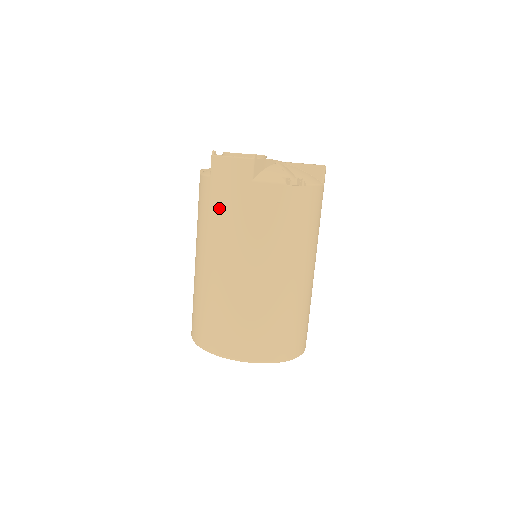
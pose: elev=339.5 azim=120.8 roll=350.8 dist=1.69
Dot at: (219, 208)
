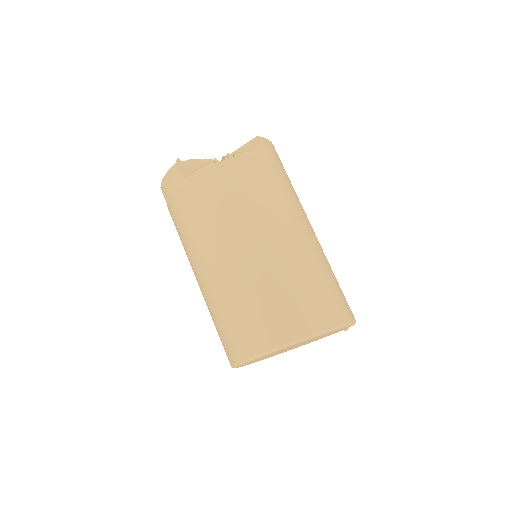
Dot at: (179, 222)
